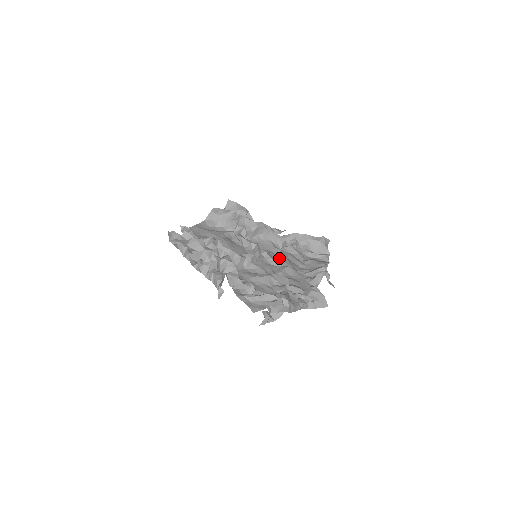
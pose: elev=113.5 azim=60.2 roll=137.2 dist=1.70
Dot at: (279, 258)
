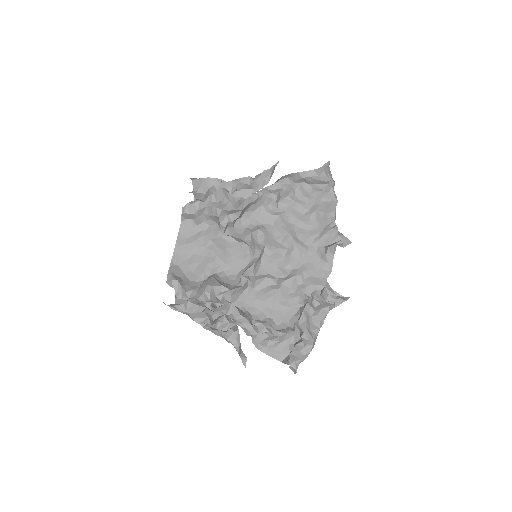
Dot at: (280, 233)
